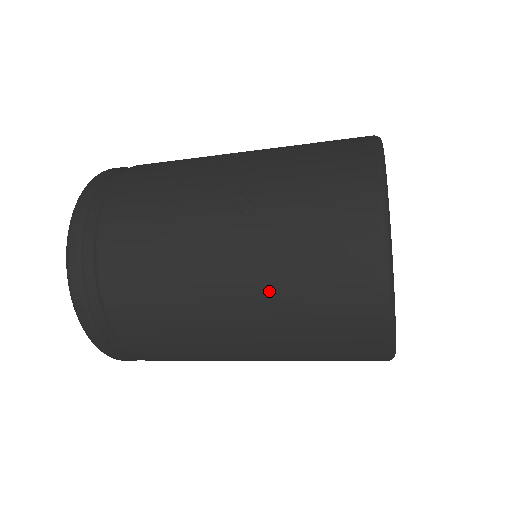
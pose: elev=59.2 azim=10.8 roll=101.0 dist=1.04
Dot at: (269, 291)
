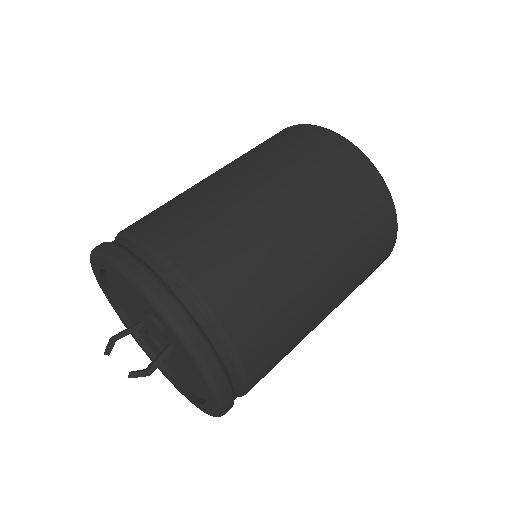
Dot at: (283, 173)
